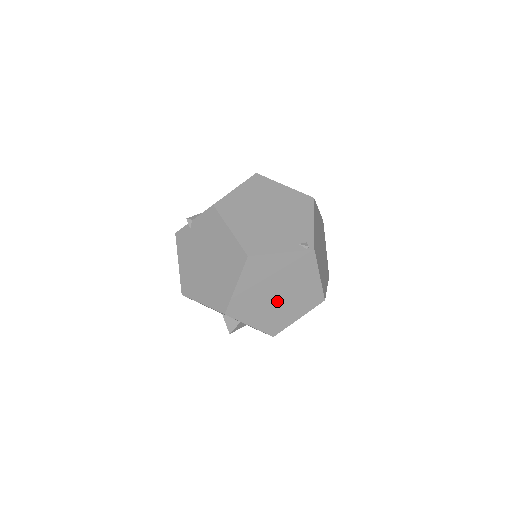
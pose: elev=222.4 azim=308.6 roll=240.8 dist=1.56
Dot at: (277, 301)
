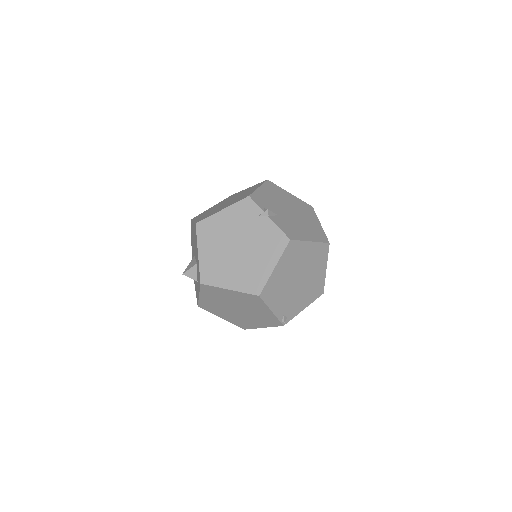
Dot at: (230, 308)
